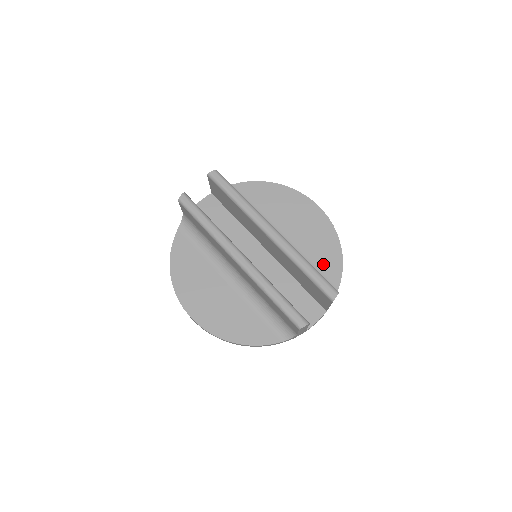
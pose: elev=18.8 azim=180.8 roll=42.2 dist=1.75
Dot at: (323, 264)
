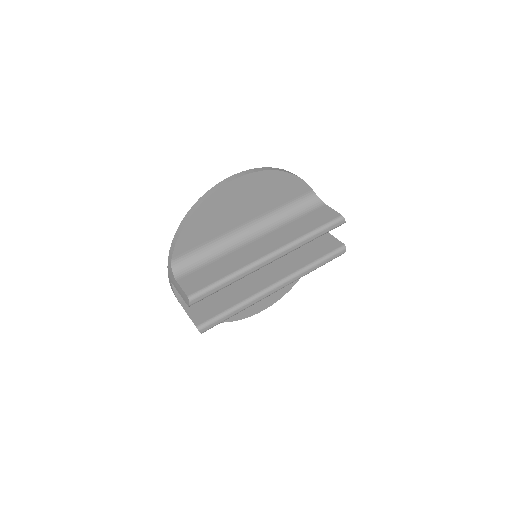
Dot at: (289, 195)
